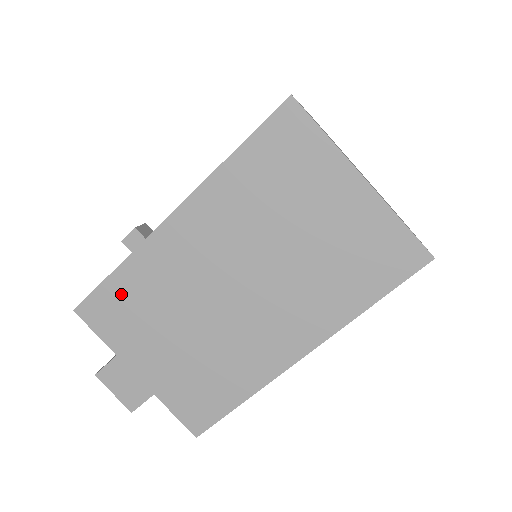
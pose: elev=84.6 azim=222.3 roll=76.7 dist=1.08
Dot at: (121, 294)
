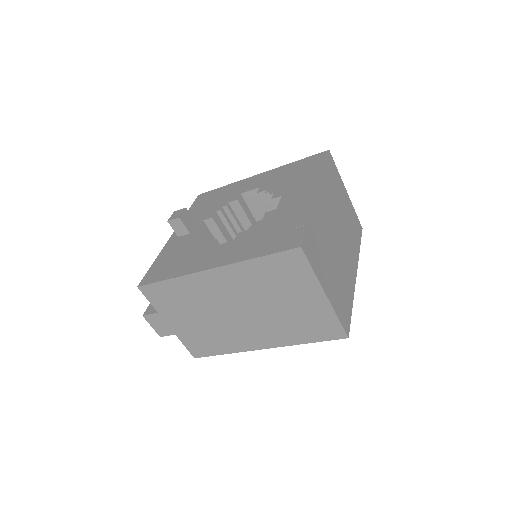
Dot at: (169, 290)
